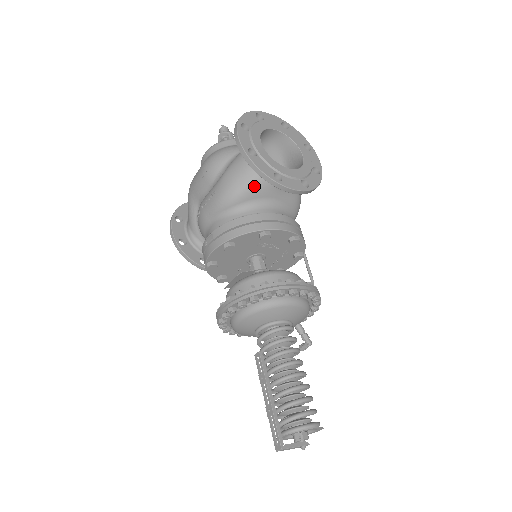
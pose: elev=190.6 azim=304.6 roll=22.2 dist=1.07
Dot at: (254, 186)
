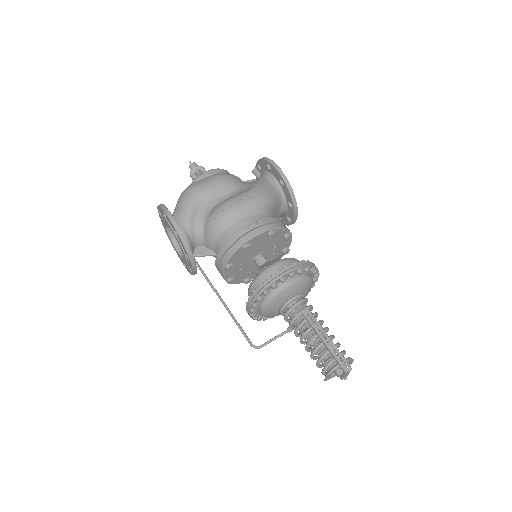
Dot at: (276, 203)
